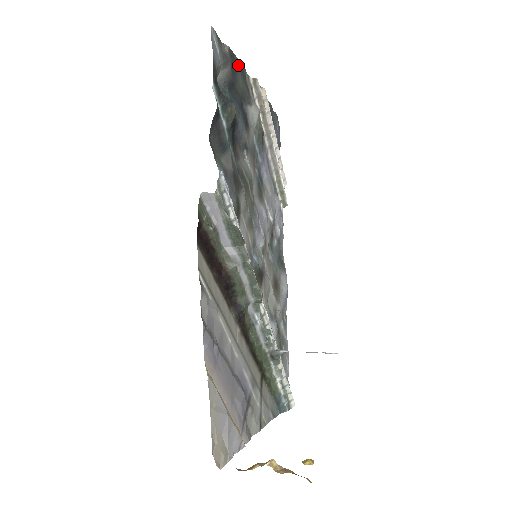
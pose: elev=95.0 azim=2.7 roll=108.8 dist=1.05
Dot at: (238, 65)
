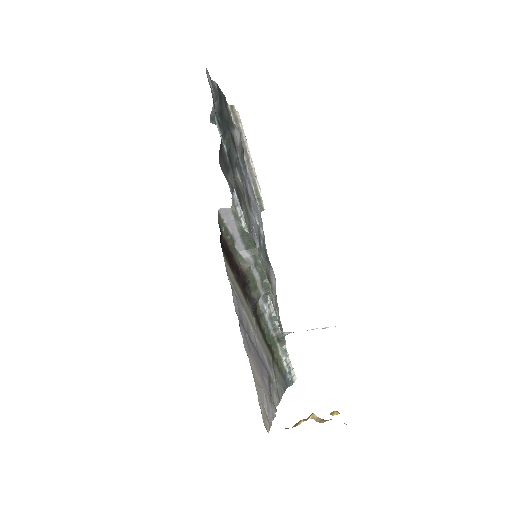
Dot at: (222, 96)
